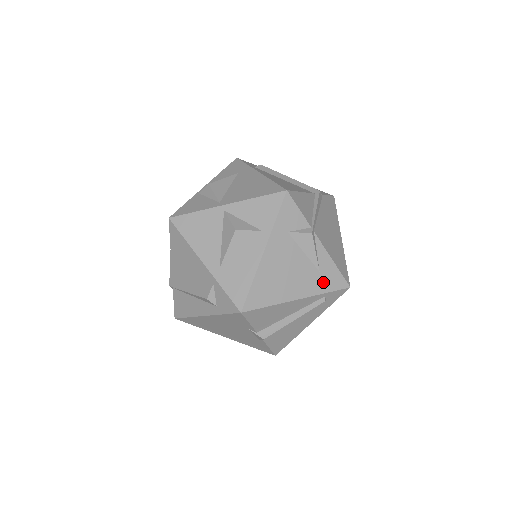
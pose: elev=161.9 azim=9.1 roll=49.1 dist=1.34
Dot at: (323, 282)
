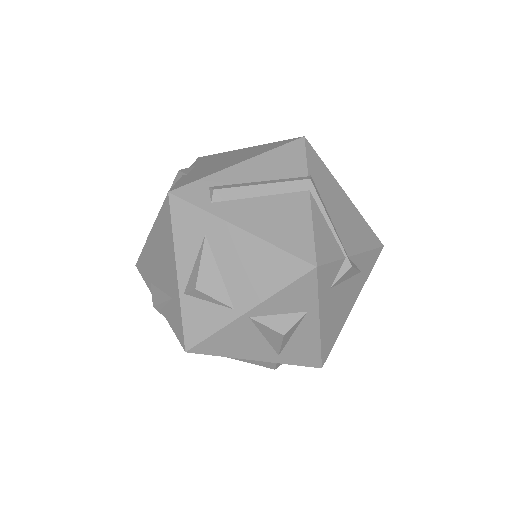
Dot at: (365, 273)
